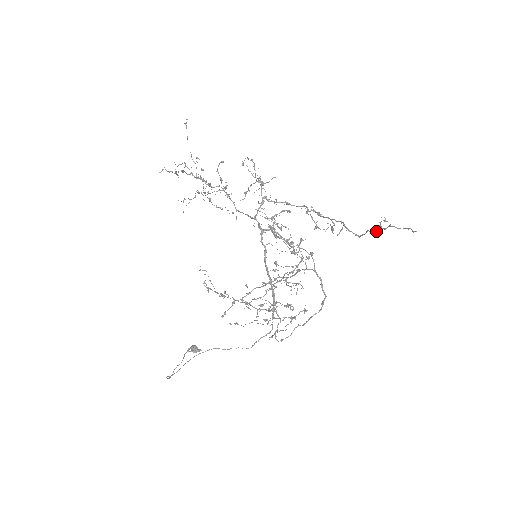
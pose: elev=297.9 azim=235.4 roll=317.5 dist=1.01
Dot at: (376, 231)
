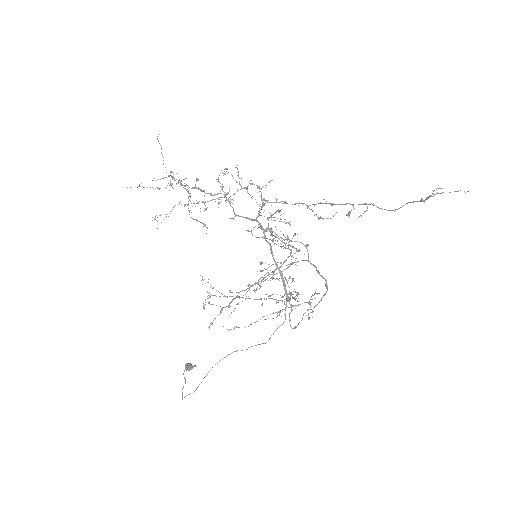
Dot at: (423, 200)
